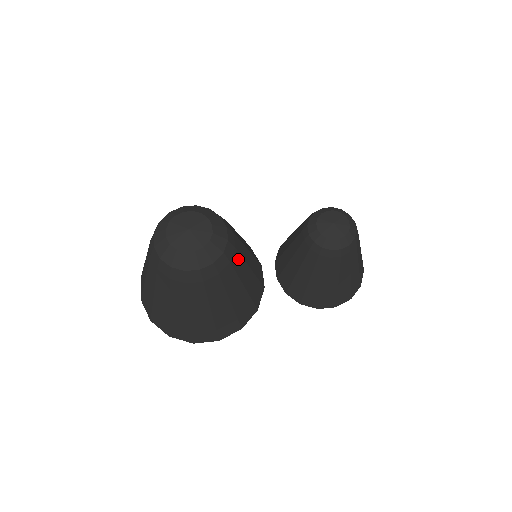
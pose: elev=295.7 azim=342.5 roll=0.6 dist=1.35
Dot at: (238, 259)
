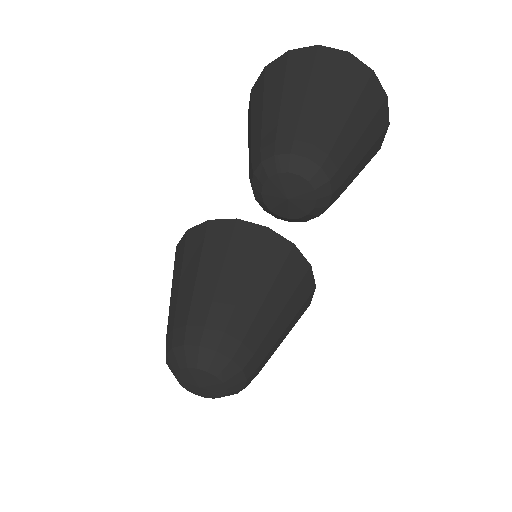
Dot at: (254, 331)
